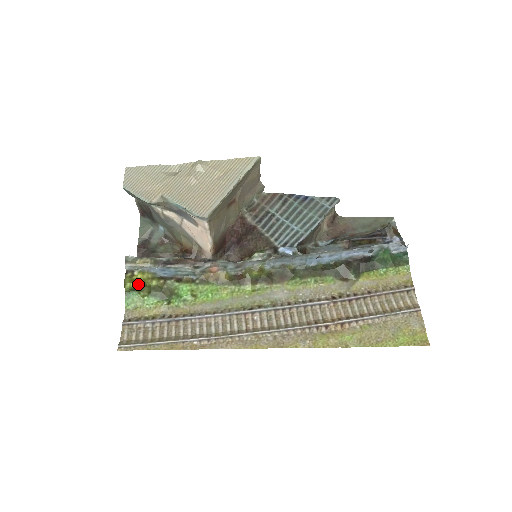
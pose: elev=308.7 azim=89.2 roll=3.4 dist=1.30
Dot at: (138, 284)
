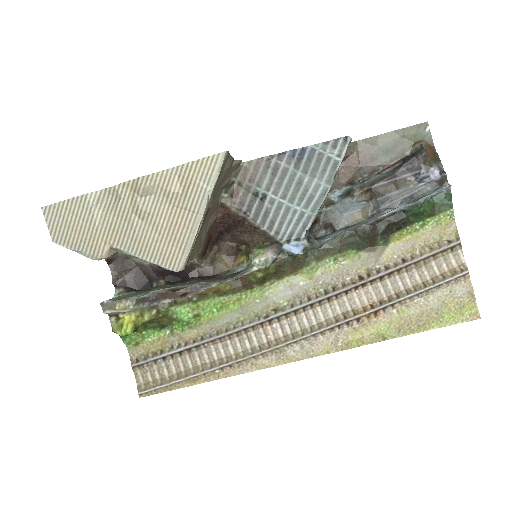
Dot at: (130, 333)
